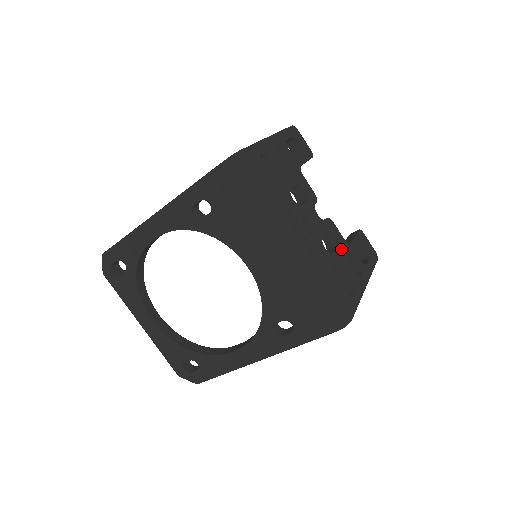
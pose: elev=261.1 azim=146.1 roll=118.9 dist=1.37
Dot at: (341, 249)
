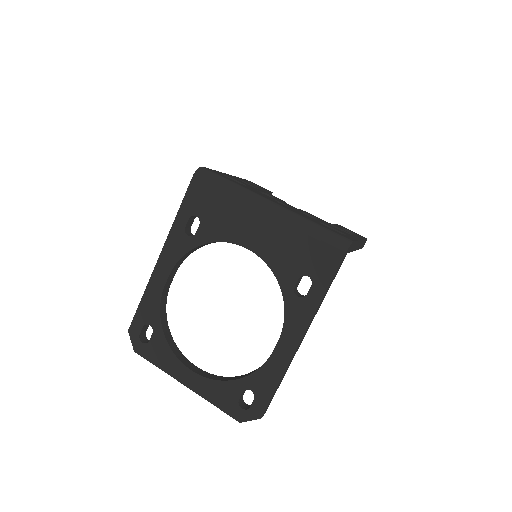
Dot at: (323, 221)
